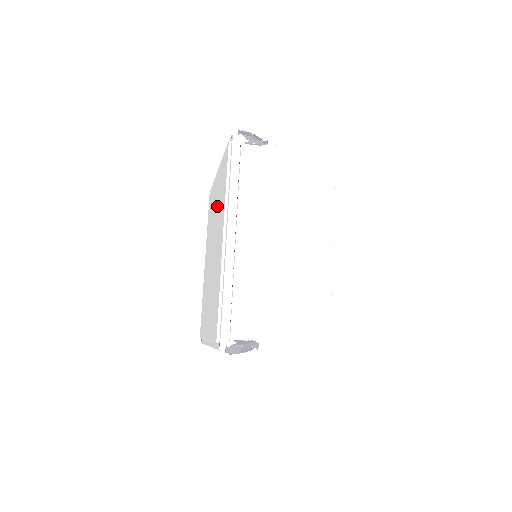
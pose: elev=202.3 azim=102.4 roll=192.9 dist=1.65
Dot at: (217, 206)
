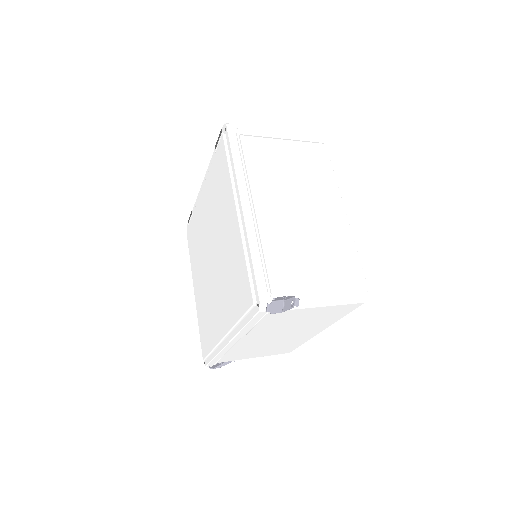
Dot at: (226, 258)
